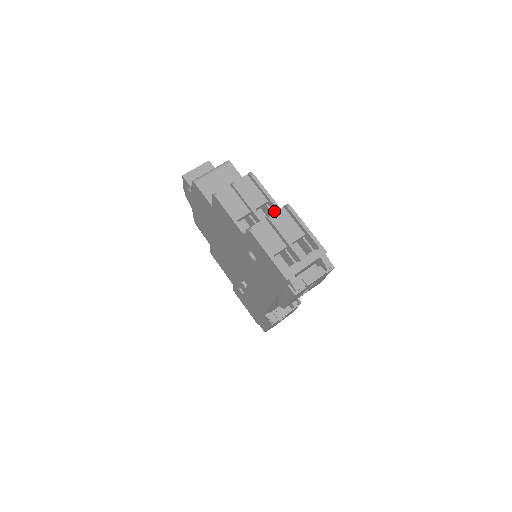
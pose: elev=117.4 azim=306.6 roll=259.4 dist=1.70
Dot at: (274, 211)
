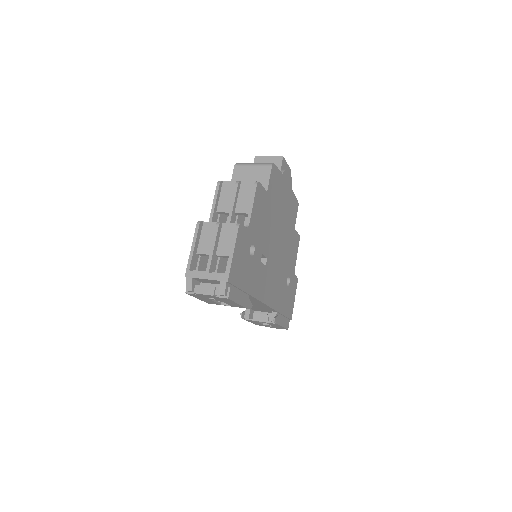
Dot at: occluded
